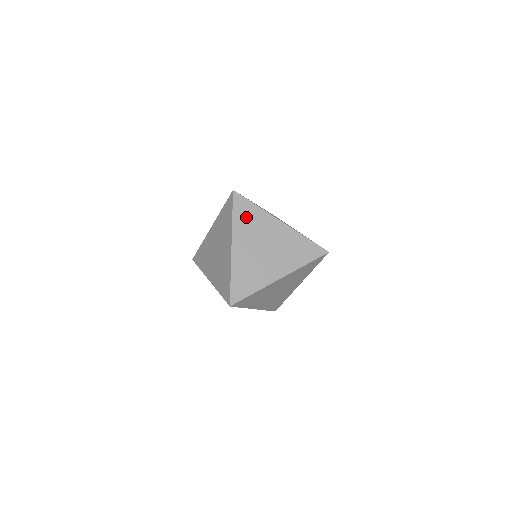
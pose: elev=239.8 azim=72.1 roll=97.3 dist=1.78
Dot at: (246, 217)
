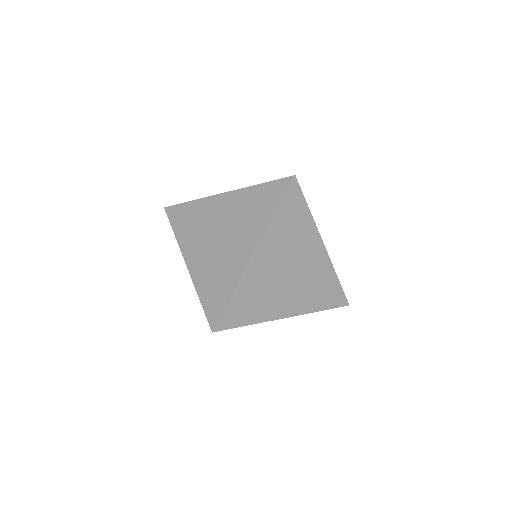
Dot at: (291, 221)
